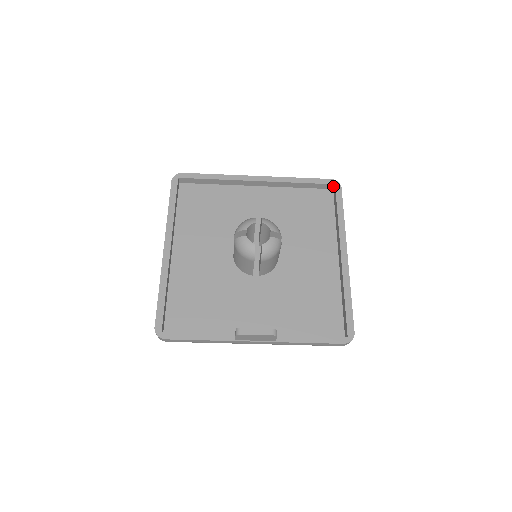
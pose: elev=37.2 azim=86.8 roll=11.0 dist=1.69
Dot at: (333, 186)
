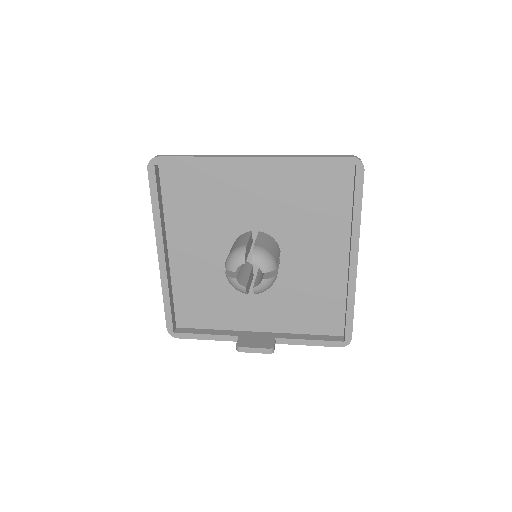
Dot at: (354, 164)
